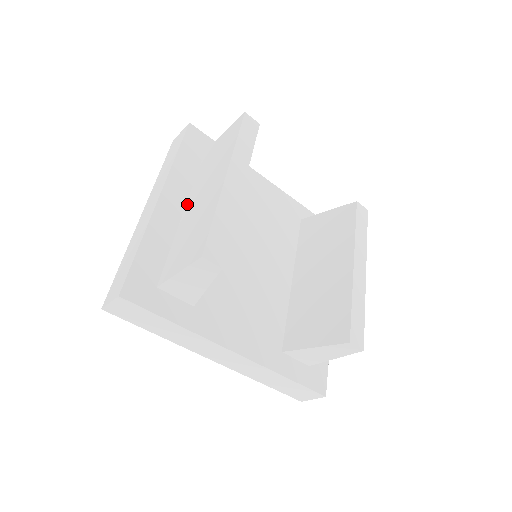
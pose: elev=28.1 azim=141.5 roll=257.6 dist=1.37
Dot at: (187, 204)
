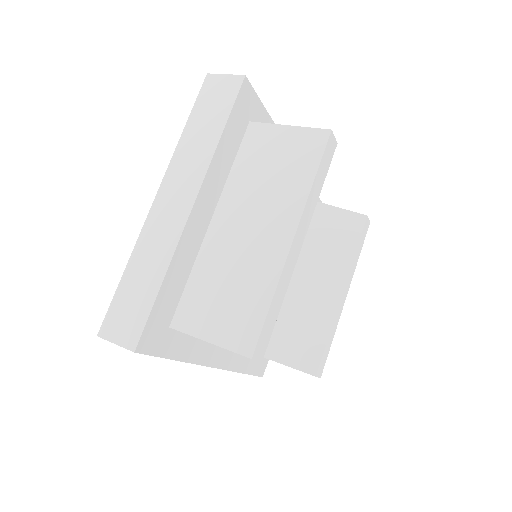
Dot at: (218, 212)
